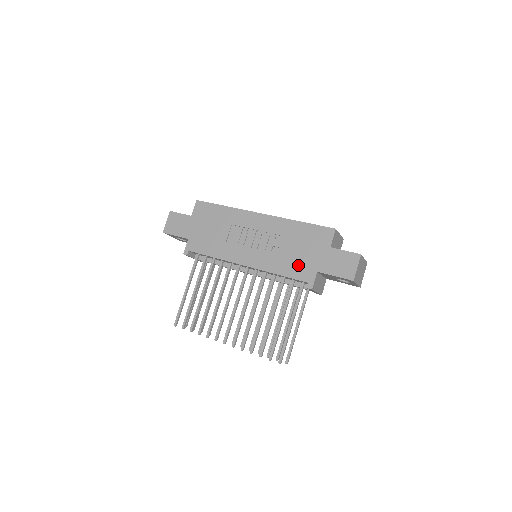
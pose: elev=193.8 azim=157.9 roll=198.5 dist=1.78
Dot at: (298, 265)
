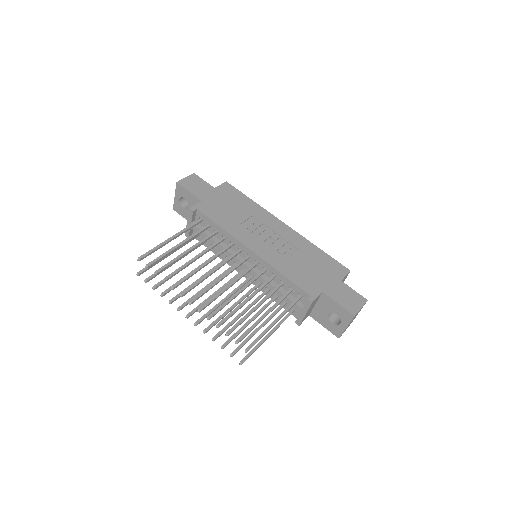
Dot at: (306, 277)
